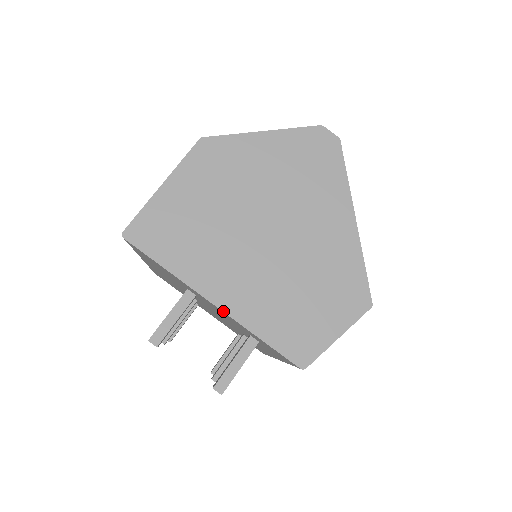
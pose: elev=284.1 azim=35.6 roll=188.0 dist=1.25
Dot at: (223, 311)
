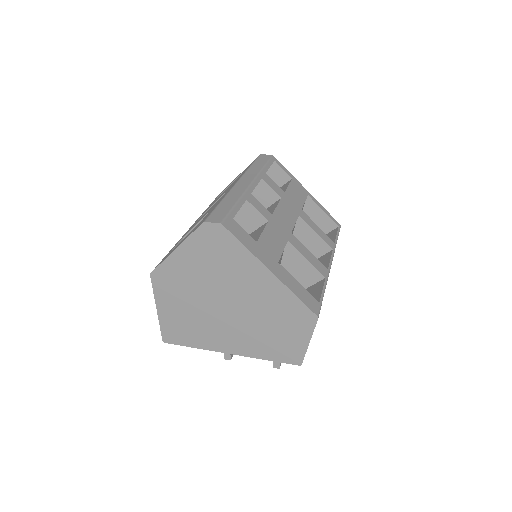
Dot at: occluded
